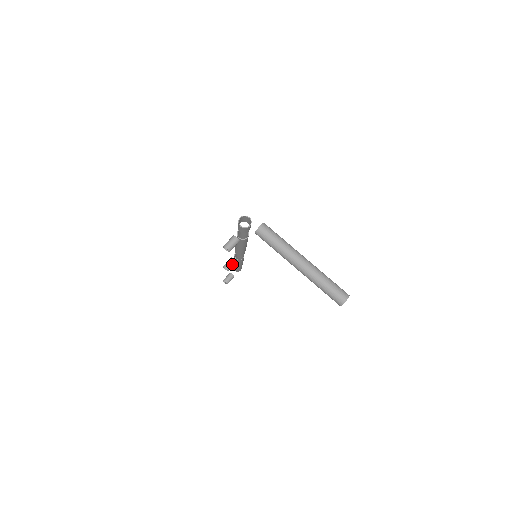
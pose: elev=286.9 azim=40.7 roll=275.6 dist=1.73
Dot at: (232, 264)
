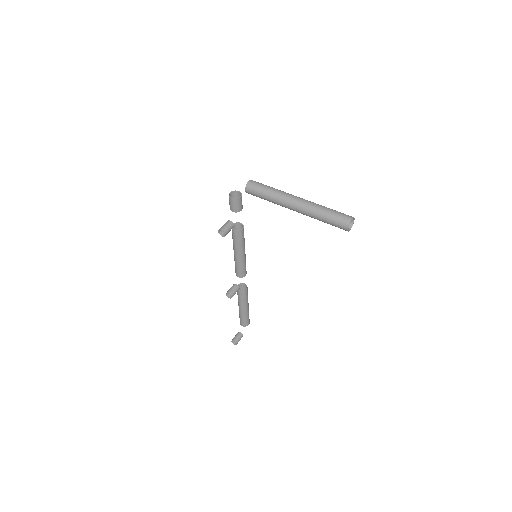
Dot at: (235, 289)
